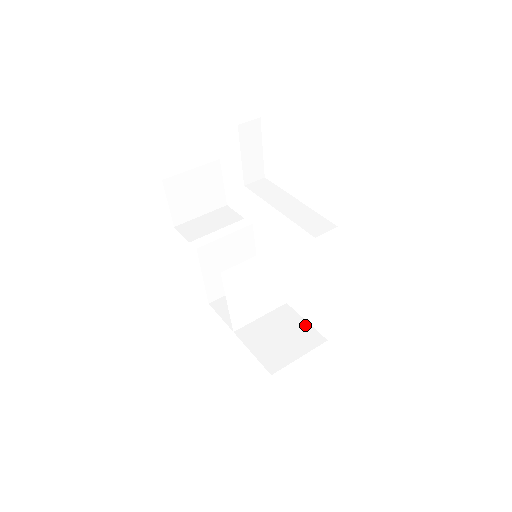
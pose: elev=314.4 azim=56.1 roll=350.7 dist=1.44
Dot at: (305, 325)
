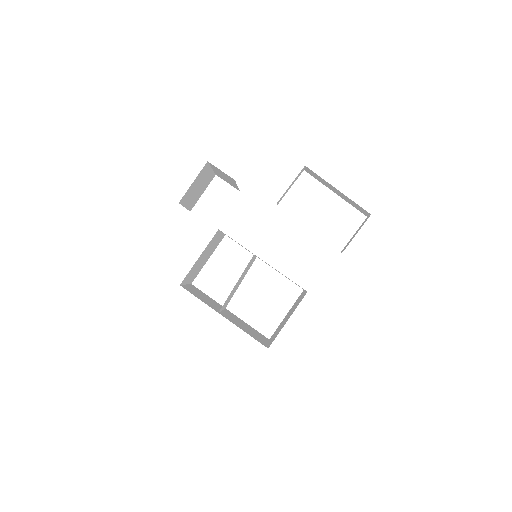
Dot at: (250, 326)
